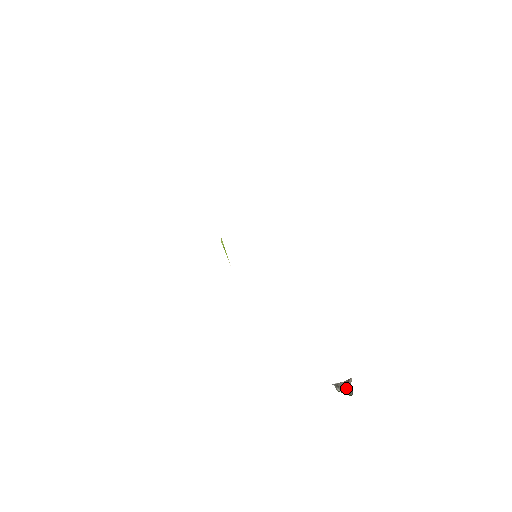
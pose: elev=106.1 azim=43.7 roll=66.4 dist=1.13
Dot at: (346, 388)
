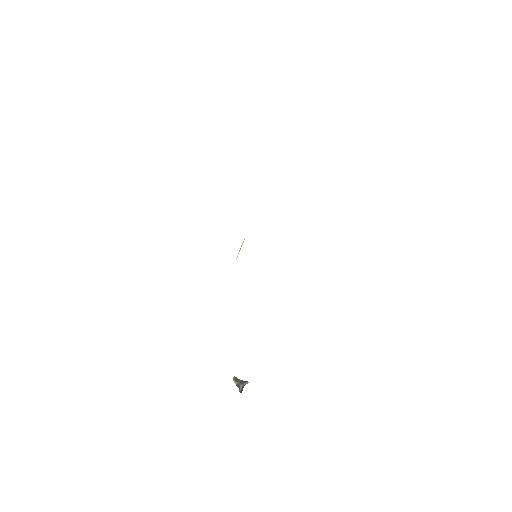
Dot at: (240, 384)
